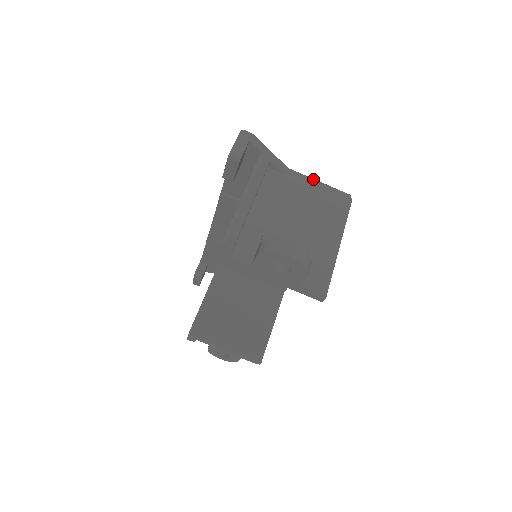
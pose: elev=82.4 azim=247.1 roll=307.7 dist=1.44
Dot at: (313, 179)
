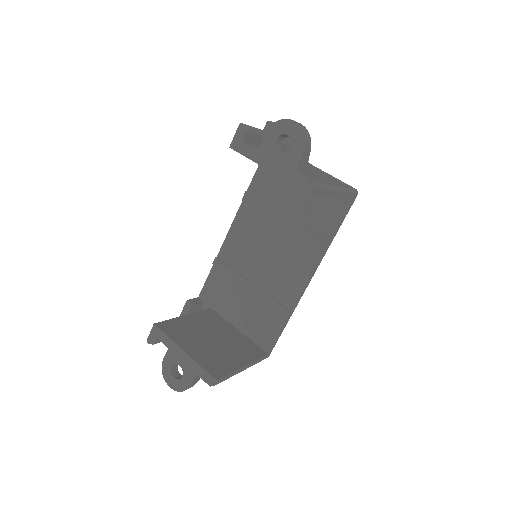
Dot at: (327, 173)
